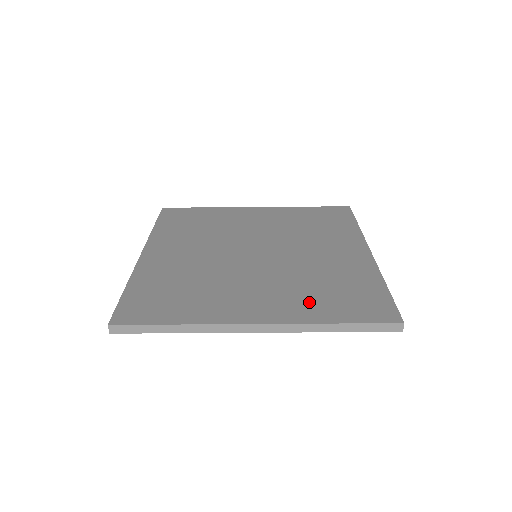
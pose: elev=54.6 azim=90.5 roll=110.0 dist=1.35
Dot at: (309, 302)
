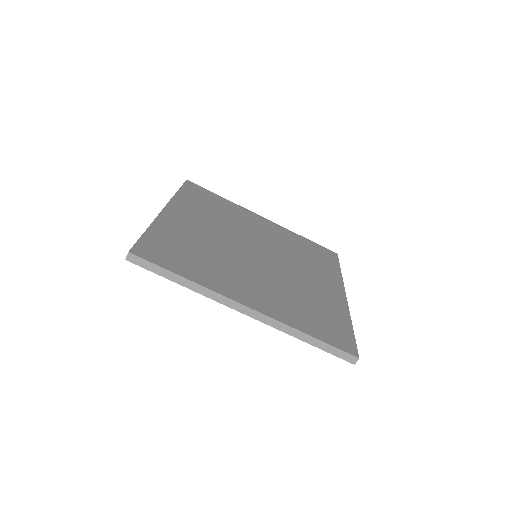
Dot at: (292, 310)
